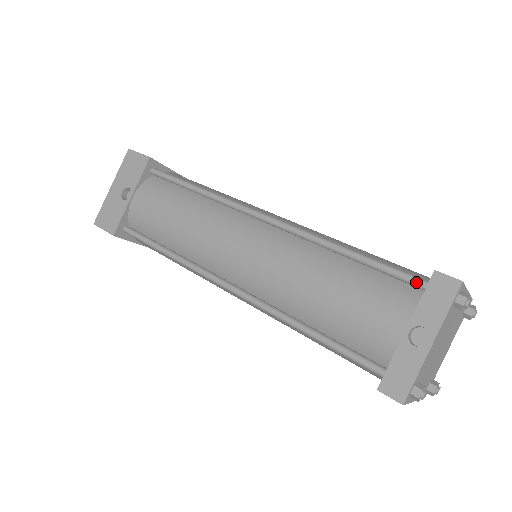
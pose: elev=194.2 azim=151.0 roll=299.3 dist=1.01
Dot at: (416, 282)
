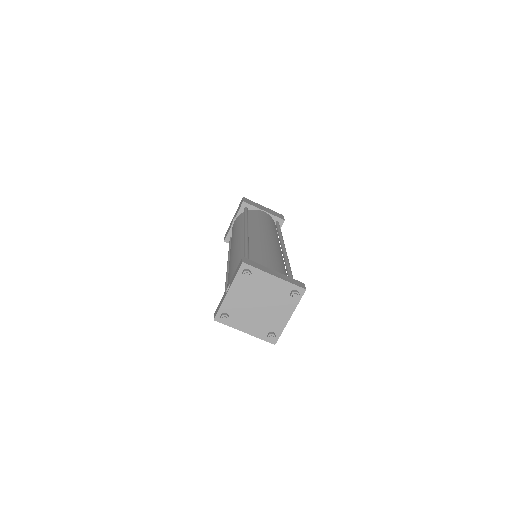
Dot at: occluded
